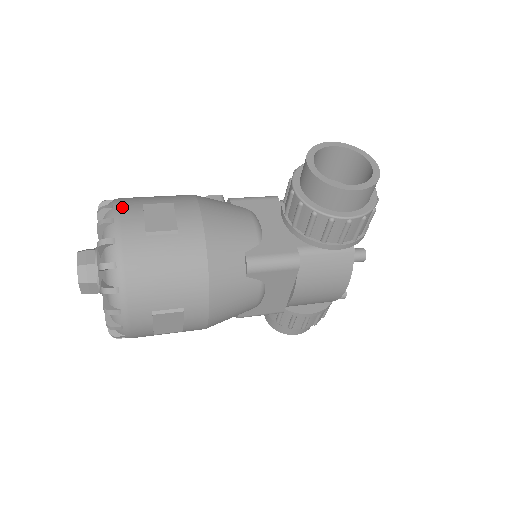
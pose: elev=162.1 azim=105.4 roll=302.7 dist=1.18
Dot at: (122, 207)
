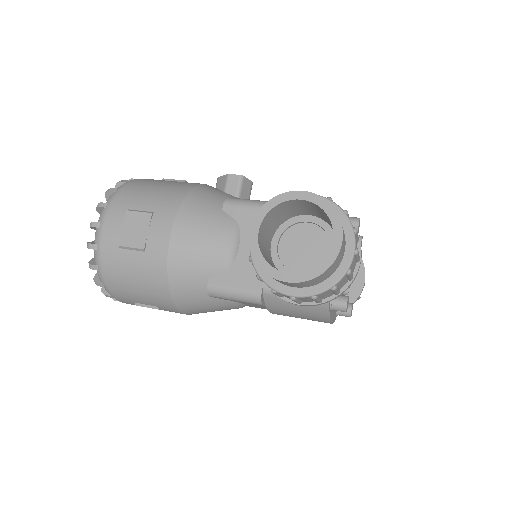
Dot at: (111, 209)
